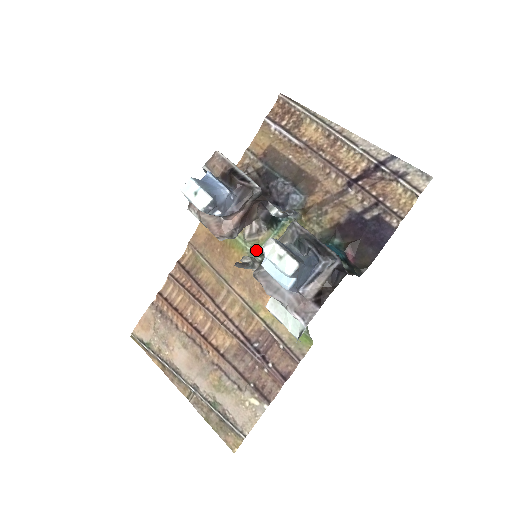
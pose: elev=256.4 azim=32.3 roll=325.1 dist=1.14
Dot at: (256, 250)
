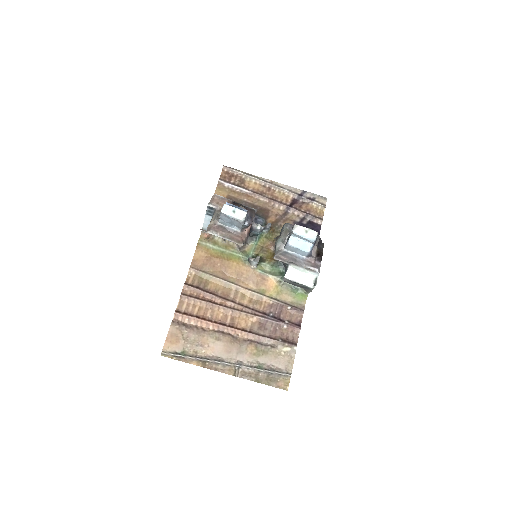
Dot at: (248, 256)
